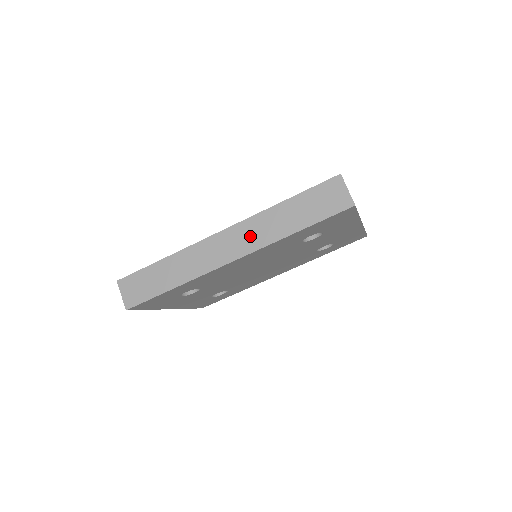
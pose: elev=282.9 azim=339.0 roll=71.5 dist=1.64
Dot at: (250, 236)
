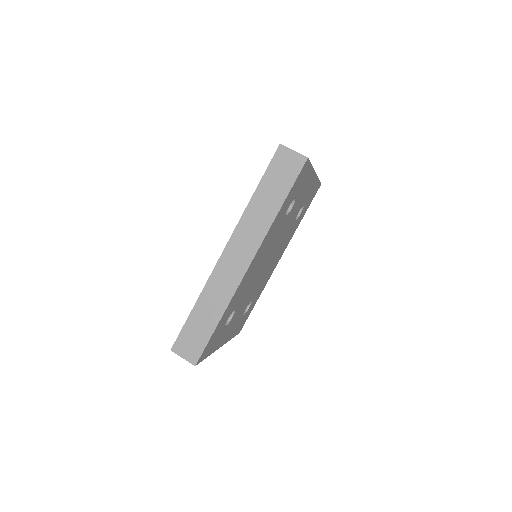
Dot at: (248, 237)
